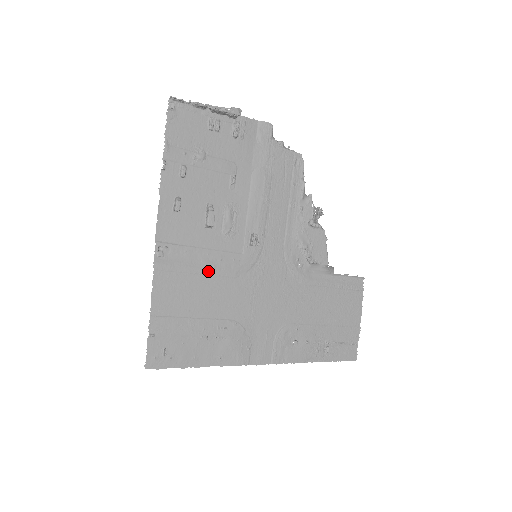
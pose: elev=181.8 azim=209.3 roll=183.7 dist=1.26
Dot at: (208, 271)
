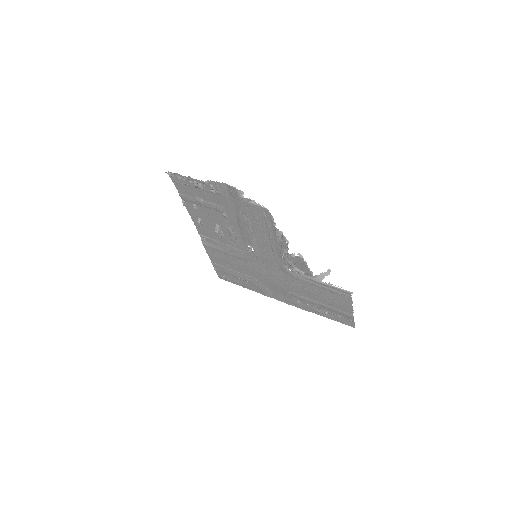
Dot at: (230, 254)
